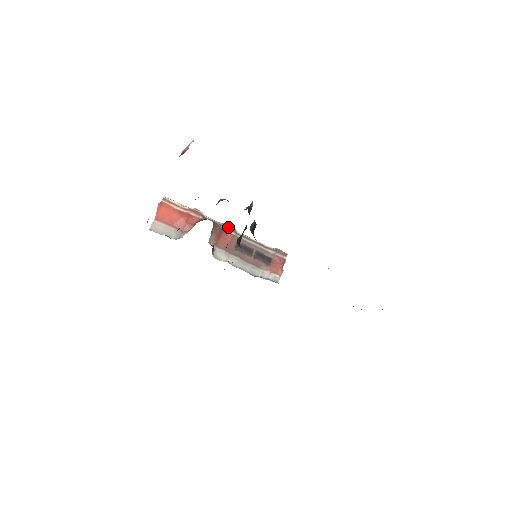
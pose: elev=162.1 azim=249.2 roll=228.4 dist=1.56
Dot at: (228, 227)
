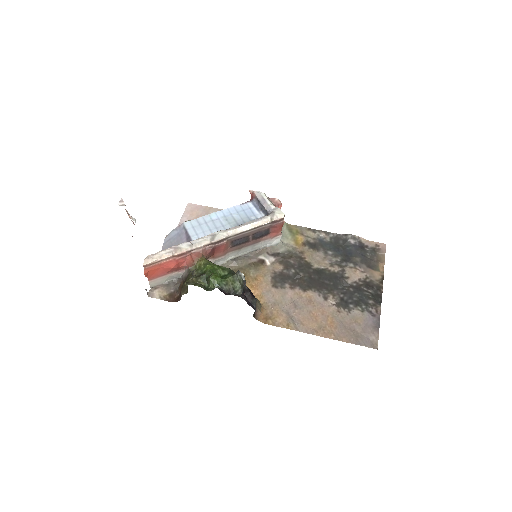
Dot at: (218, 242)
